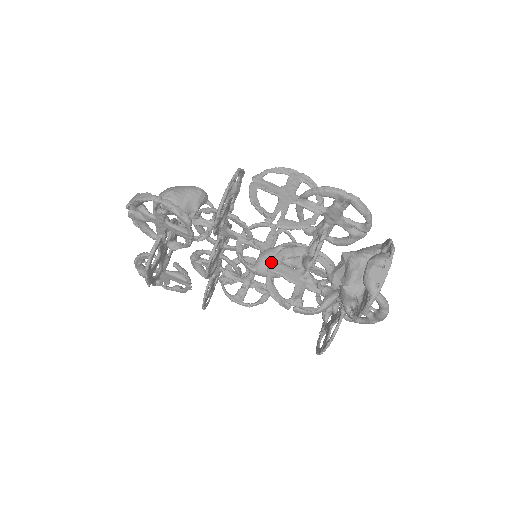
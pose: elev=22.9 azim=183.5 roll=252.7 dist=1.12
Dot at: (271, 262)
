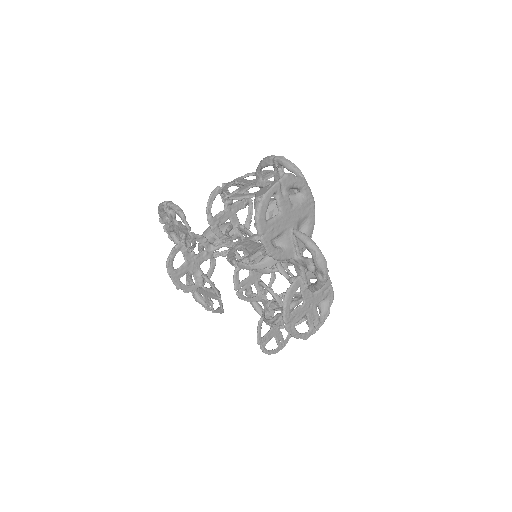
Dot at: (242, 241)
